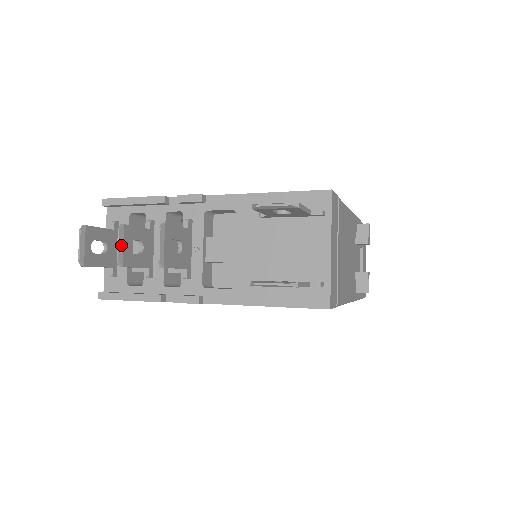
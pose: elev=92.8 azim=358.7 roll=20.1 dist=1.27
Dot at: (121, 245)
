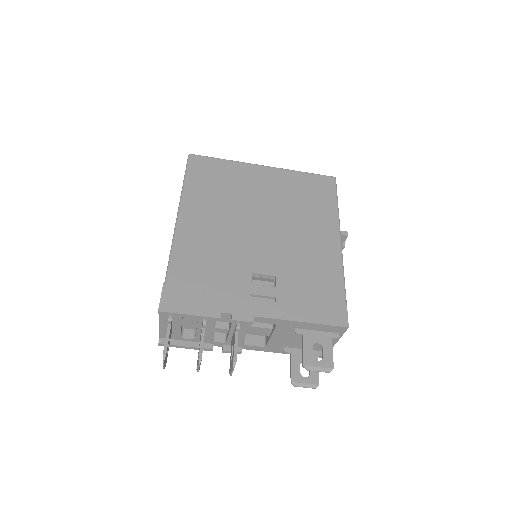
Dot at: occluded
